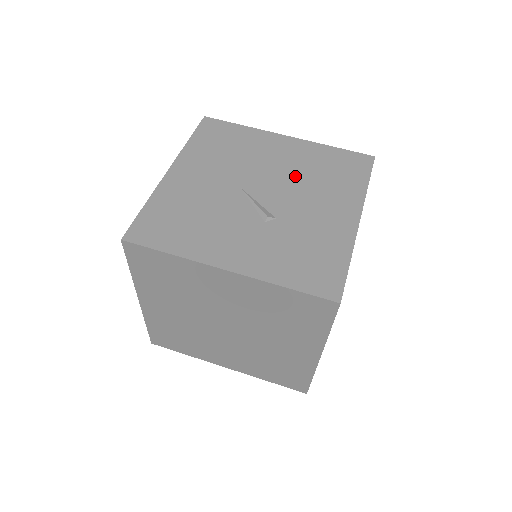
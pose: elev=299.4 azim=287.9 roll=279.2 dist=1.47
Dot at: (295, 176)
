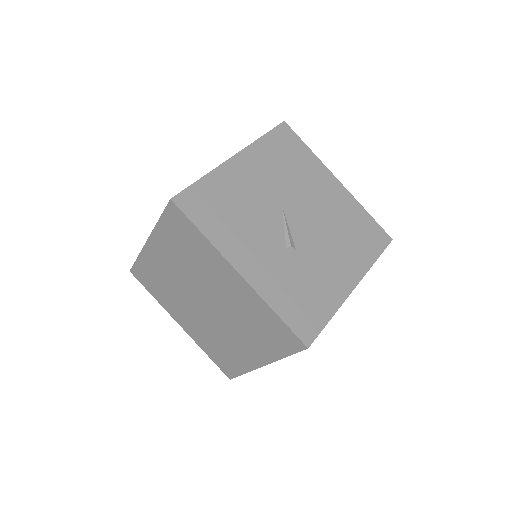
Dot at: (327, 221)
